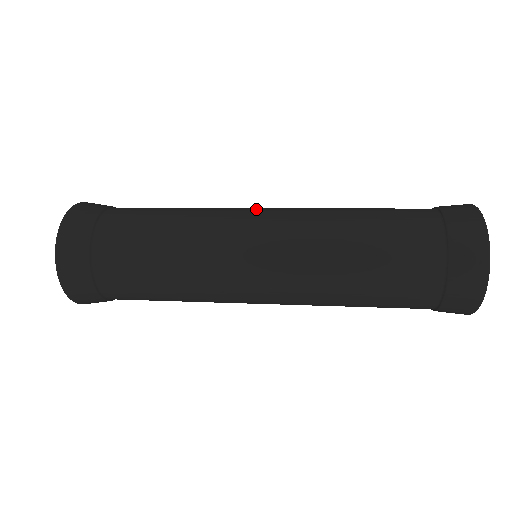
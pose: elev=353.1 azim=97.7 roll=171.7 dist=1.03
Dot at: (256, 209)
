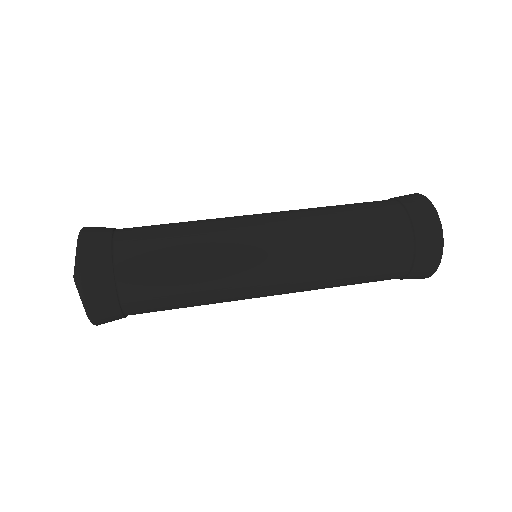
Dot at: (259, 228)
